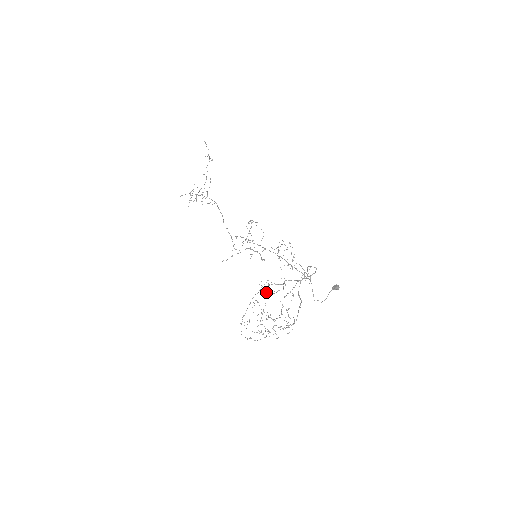
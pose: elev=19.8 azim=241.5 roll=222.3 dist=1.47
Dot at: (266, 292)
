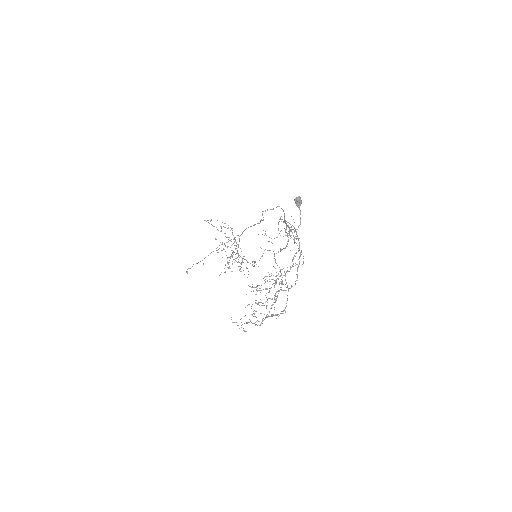
Dot at: occluded
